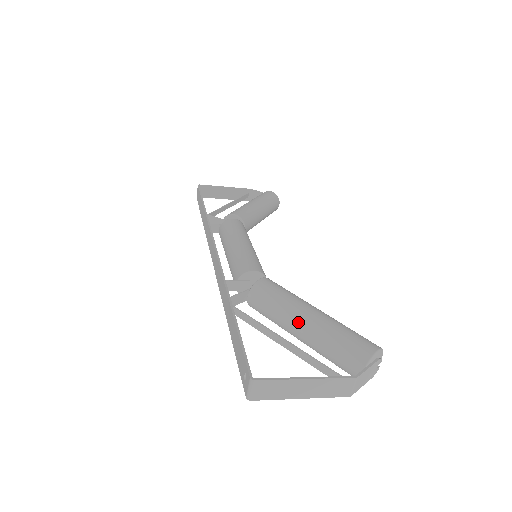
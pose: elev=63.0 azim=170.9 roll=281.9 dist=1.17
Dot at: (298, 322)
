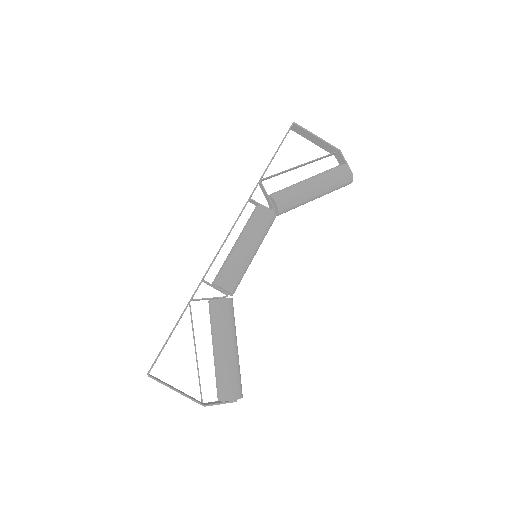
Dot at: (214, 346)
